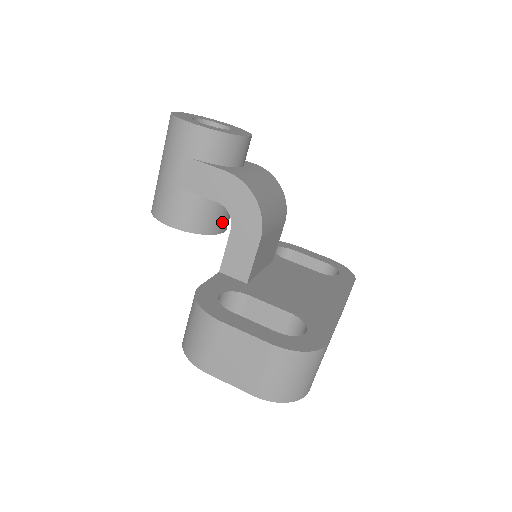
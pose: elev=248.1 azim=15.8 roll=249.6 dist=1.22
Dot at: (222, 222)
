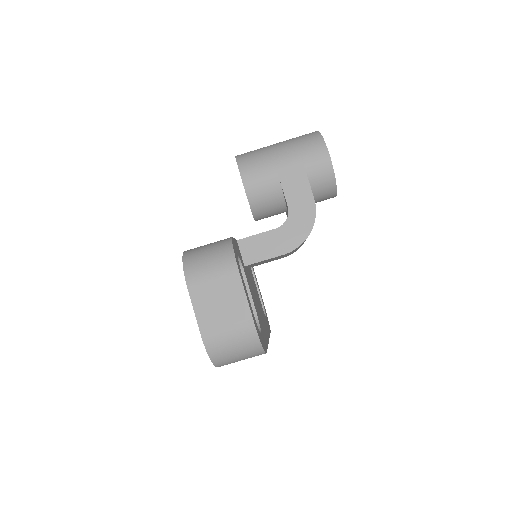
Dot at: (265, 216)
